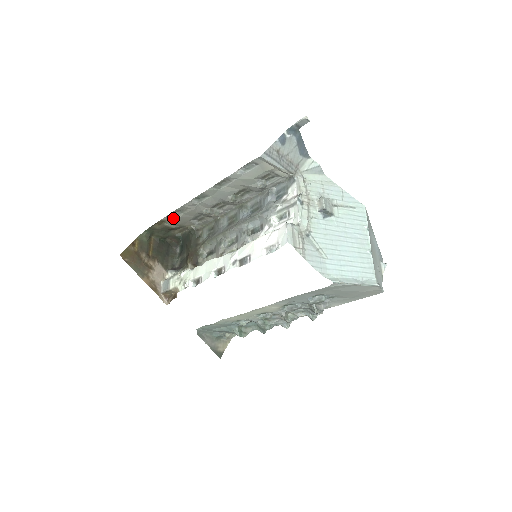
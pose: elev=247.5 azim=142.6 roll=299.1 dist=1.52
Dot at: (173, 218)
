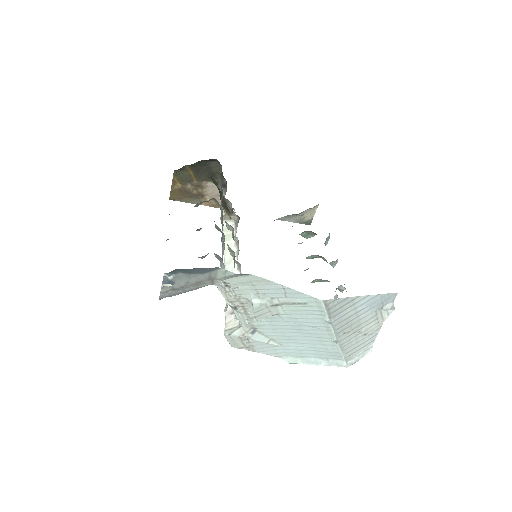
Dot at: occluded
